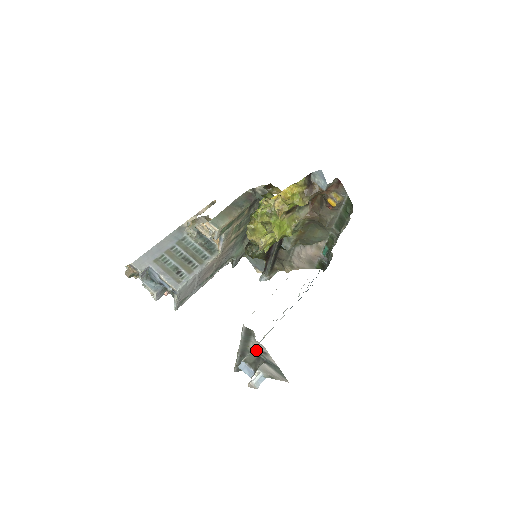
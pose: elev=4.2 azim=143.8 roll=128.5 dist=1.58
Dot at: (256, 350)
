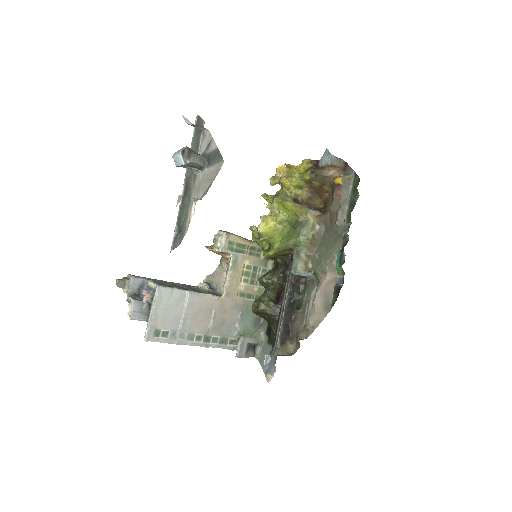
Dot at: occluded
